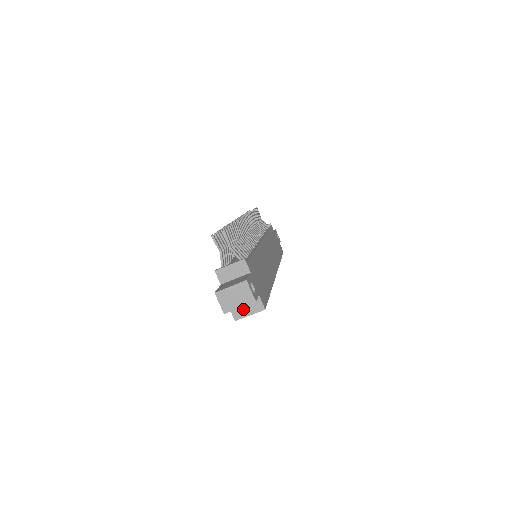
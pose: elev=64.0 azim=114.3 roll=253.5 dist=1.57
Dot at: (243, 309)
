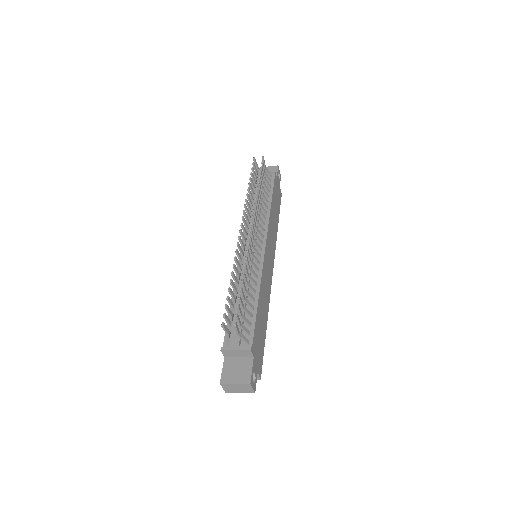
Dot at: occluded
